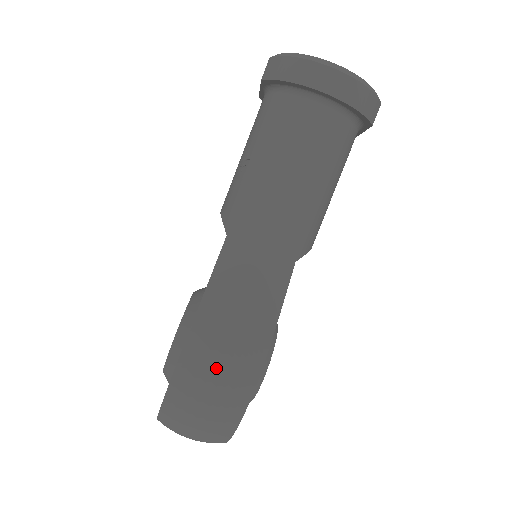
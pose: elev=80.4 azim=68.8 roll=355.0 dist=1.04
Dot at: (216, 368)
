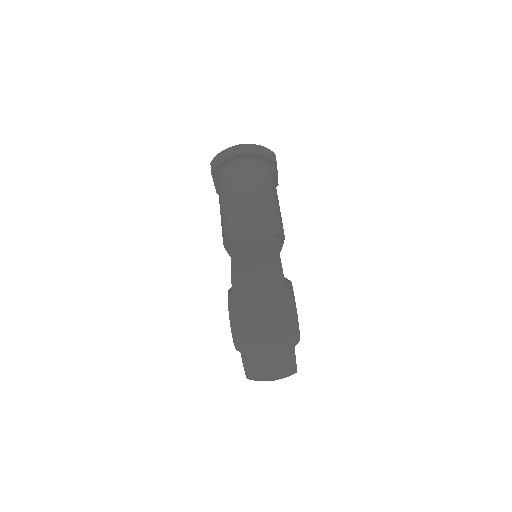
Dot at: (255, 283)
